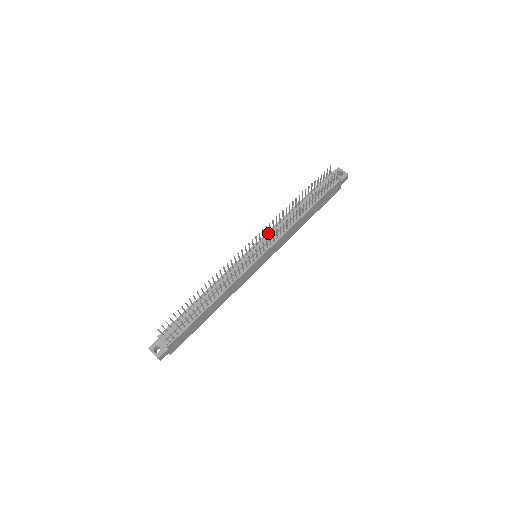
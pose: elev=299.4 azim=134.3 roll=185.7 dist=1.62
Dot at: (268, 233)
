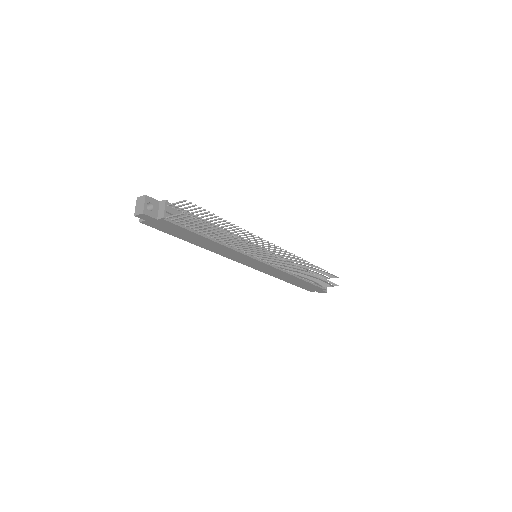
Dot at: (278, 256)
